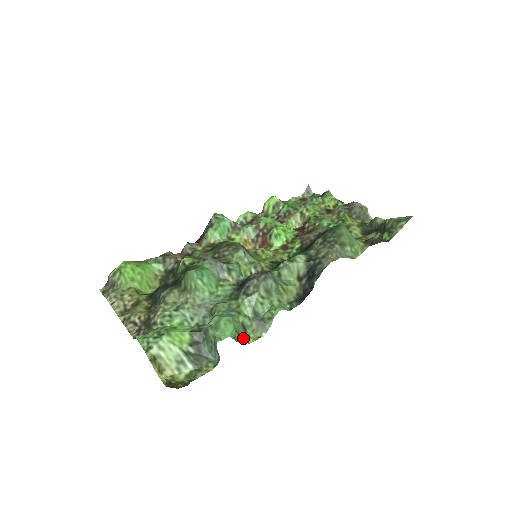
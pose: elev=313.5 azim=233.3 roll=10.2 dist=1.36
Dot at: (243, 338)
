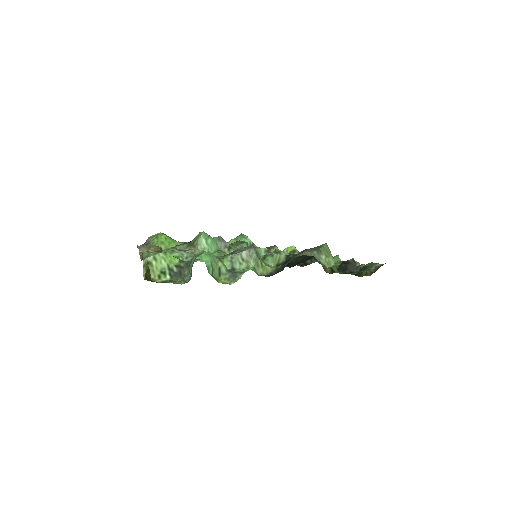
Dot at: (215, 277)
